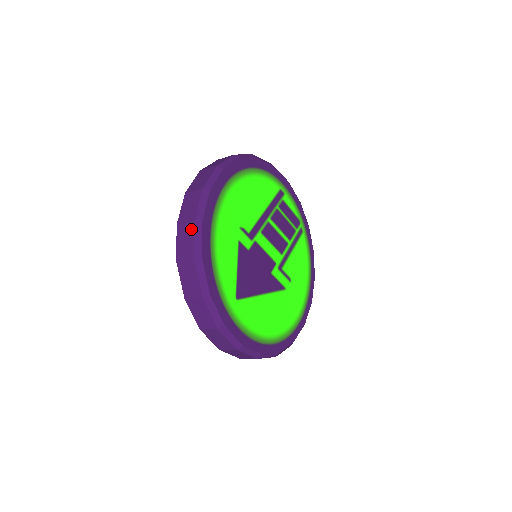
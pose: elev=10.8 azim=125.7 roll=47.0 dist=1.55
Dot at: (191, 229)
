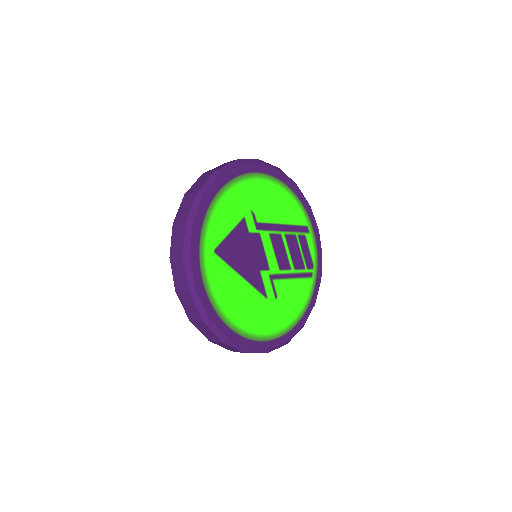
Dot at: (210, 174)
